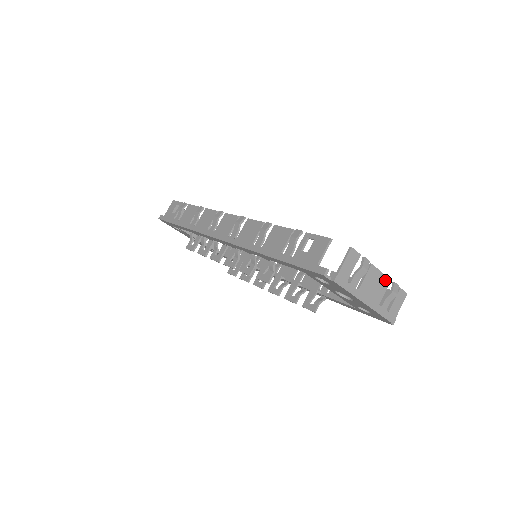
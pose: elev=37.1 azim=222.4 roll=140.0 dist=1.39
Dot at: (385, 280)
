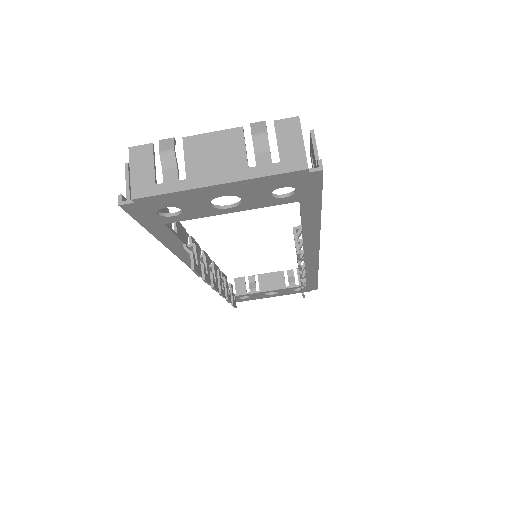
Dot at: (230, 135)
